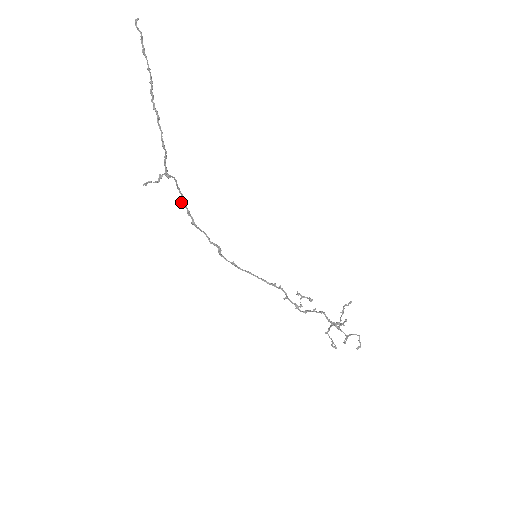
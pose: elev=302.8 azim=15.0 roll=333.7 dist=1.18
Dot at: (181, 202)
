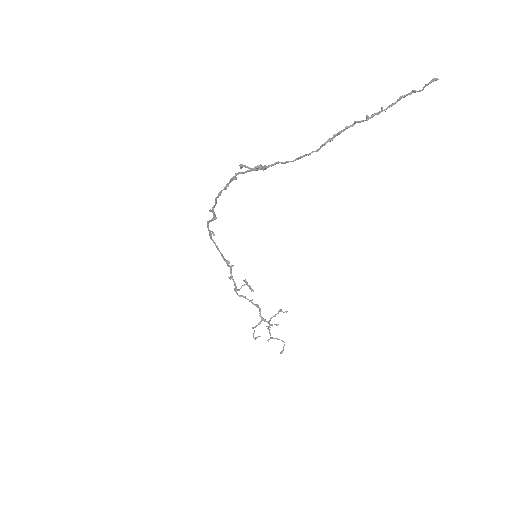
Dot at: (233, 177)
